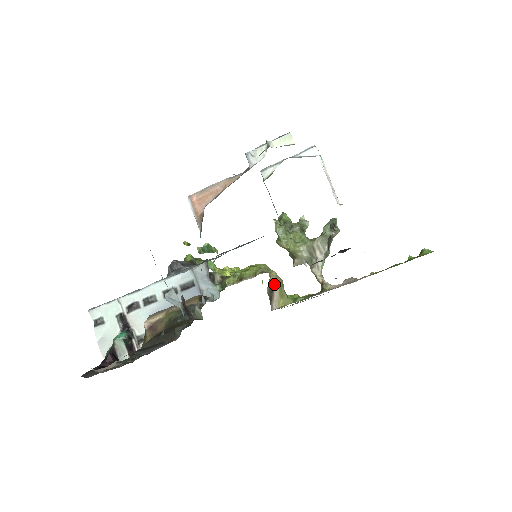
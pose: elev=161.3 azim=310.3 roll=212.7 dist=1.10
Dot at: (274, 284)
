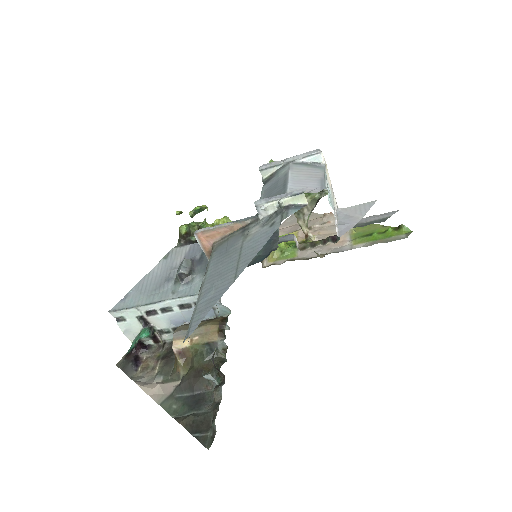
Dot at: occluded
